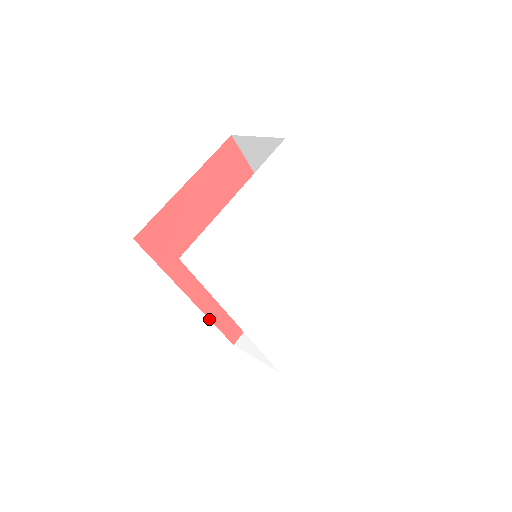
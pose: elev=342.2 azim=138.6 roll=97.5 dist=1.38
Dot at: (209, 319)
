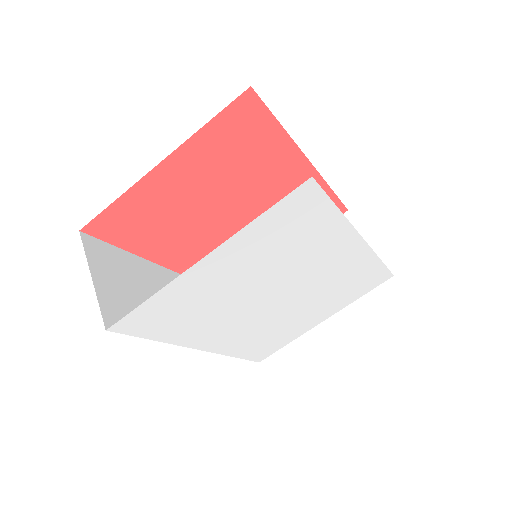
Dot at: occluded
